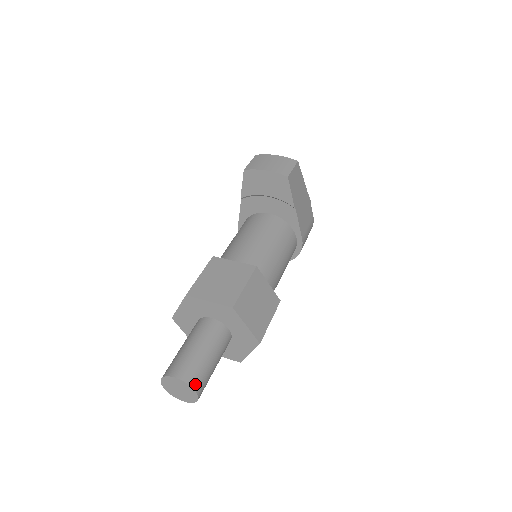
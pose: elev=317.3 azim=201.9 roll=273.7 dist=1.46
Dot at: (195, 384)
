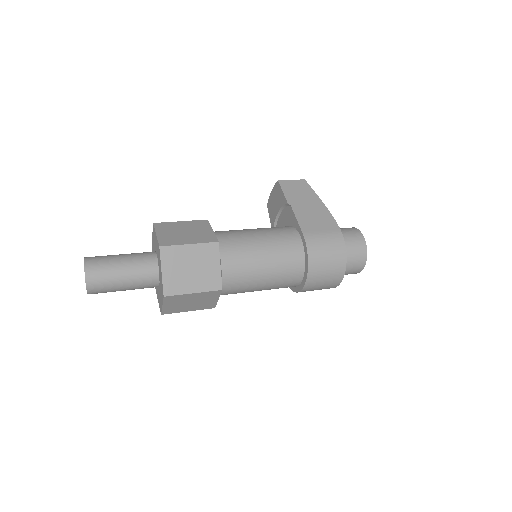
Dot at: (89, 259)
